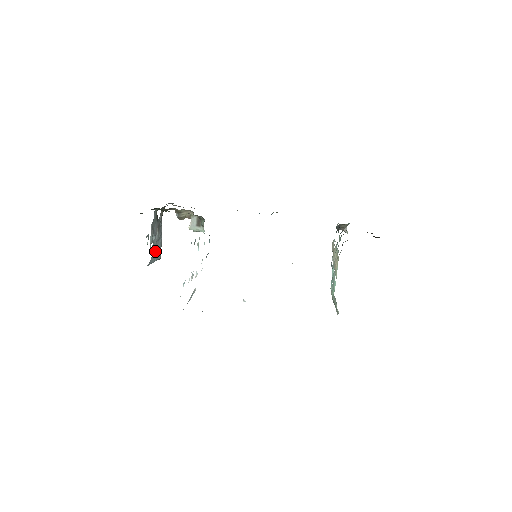
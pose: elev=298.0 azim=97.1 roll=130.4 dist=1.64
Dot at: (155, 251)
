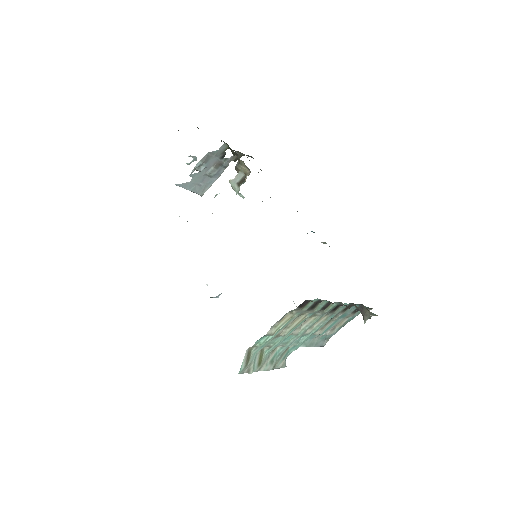
Dot at: (198, 182)
